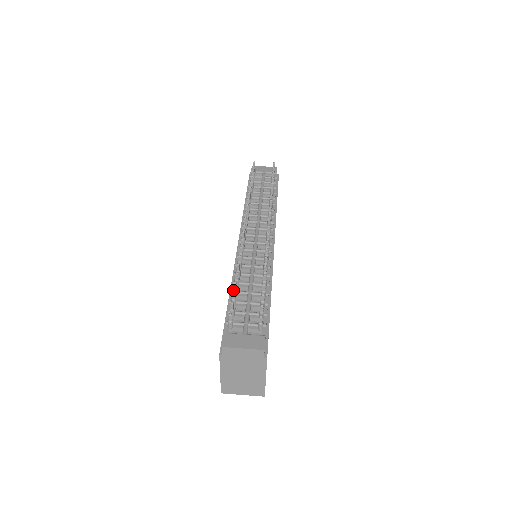
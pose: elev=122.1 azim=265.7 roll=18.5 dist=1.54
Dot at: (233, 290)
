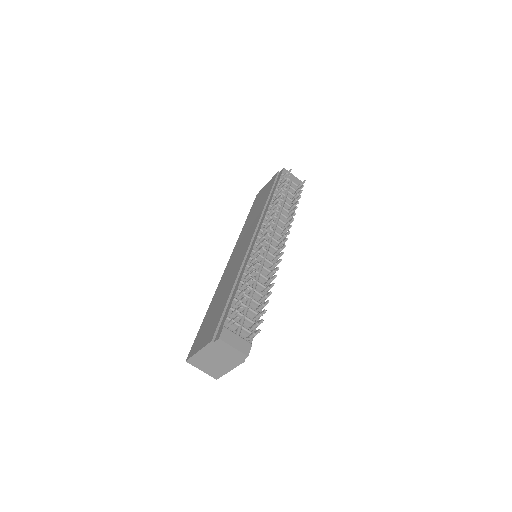
Dot at: (242, 292)
